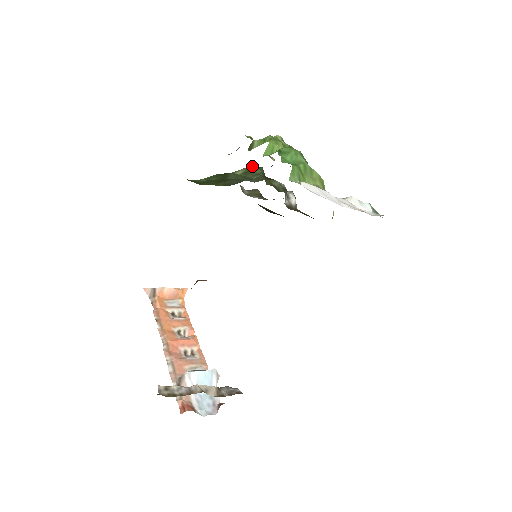
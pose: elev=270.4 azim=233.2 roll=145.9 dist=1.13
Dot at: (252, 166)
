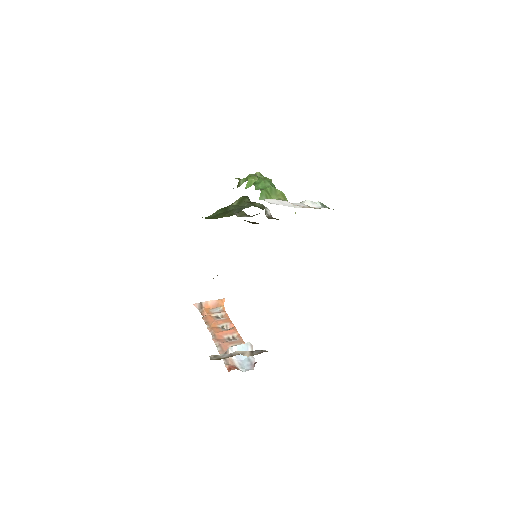
Dot at: (241, 197)
